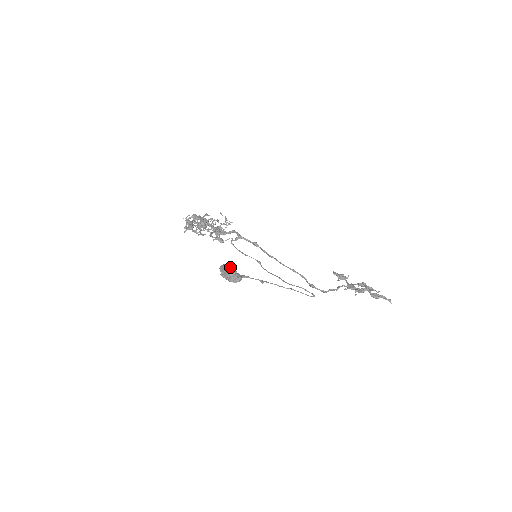
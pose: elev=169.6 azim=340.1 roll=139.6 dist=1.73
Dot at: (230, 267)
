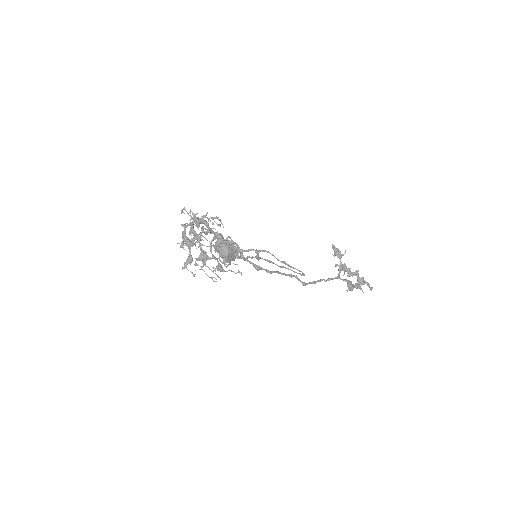
Dot at: (227, 252)
